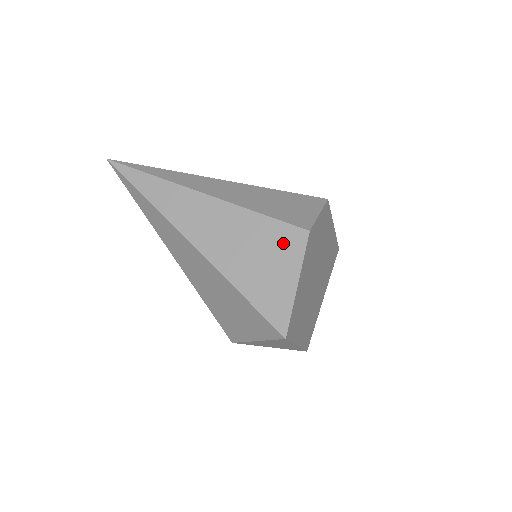
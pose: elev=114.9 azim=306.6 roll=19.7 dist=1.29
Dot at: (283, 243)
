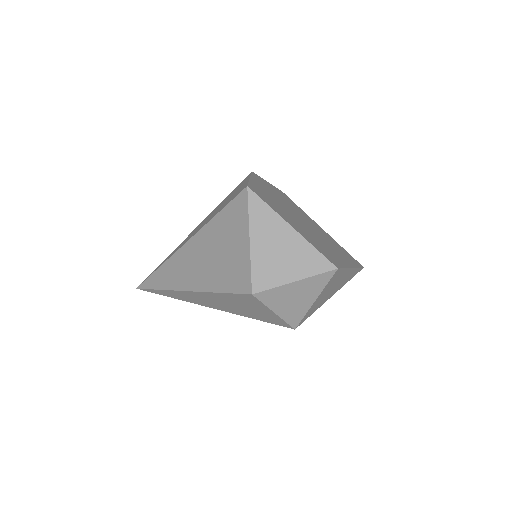
Dot at: occluded
